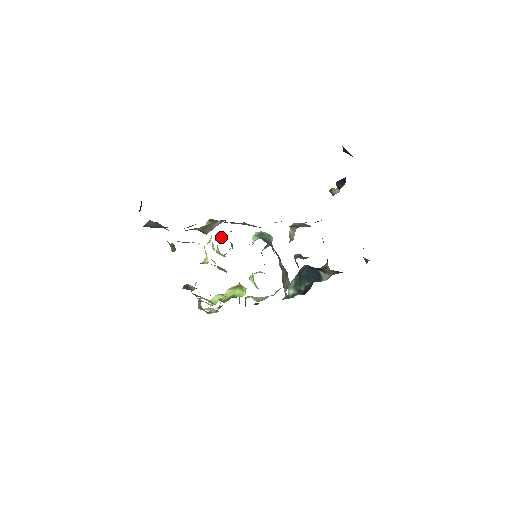
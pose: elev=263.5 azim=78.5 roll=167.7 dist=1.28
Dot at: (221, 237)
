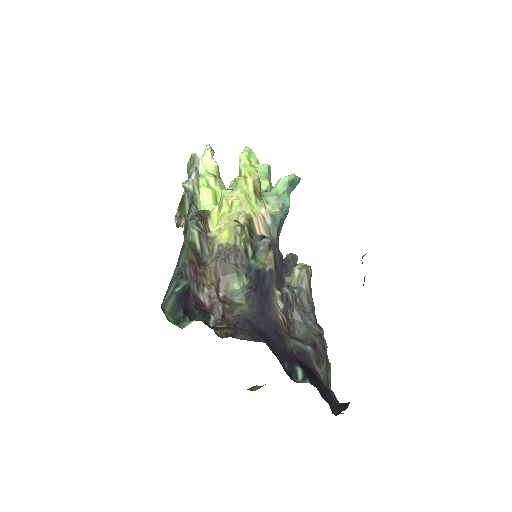
Dot at: (251, 178)
